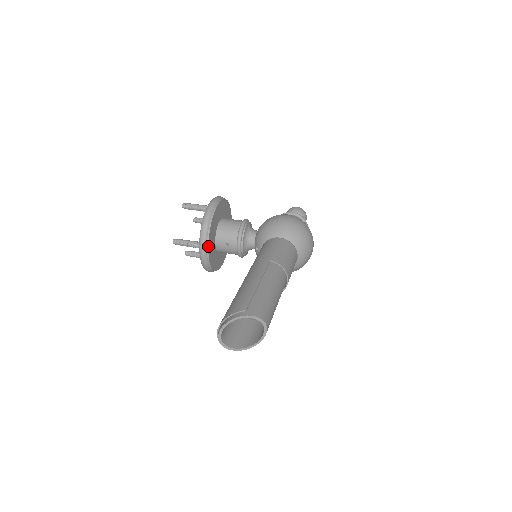
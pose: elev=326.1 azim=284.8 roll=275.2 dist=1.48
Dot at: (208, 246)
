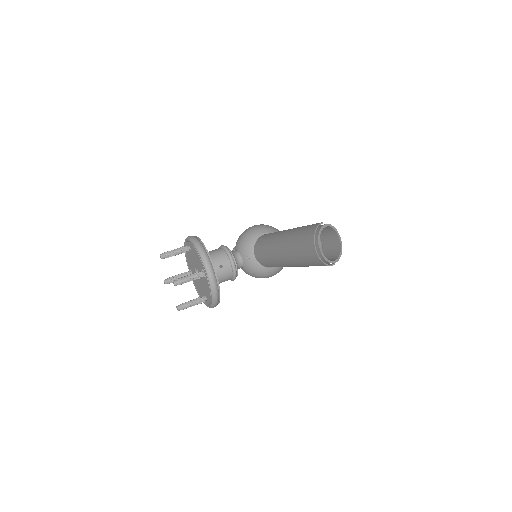
Dot at: (213, 265)
